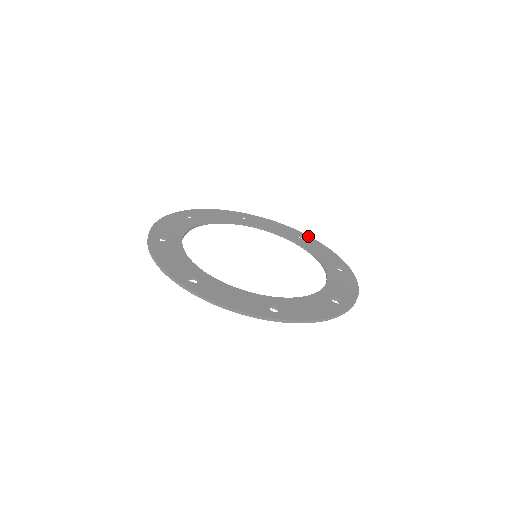
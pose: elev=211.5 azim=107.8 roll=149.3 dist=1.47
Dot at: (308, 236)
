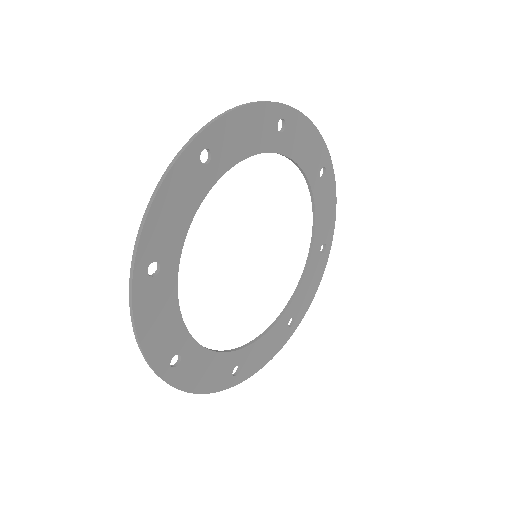
Dot at: (331, 166)
